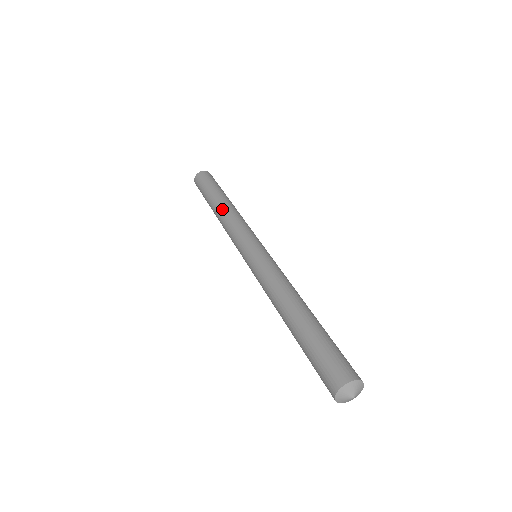
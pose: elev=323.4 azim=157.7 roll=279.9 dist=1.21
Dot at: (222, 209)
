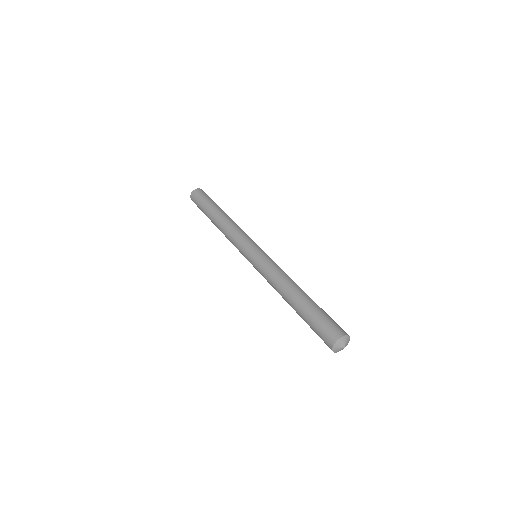
Dot at: (229, 218)
